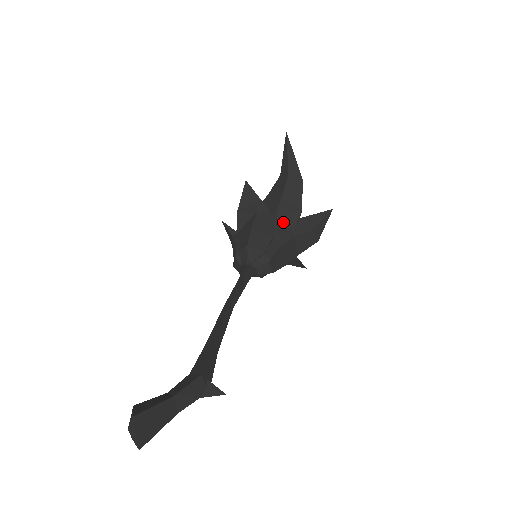
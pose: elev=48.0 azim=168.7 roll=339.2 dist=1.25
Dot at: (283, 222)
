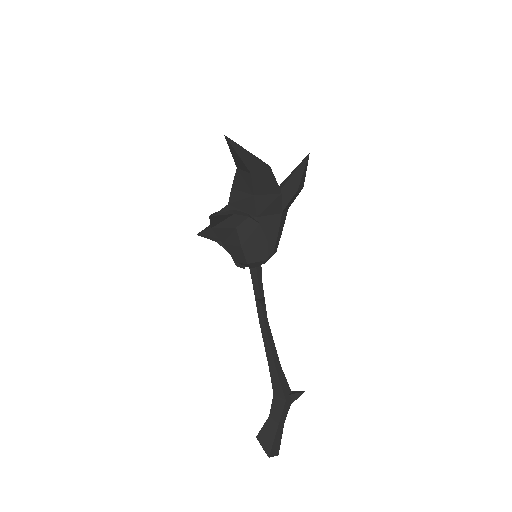
Dot at: (267, 215)
